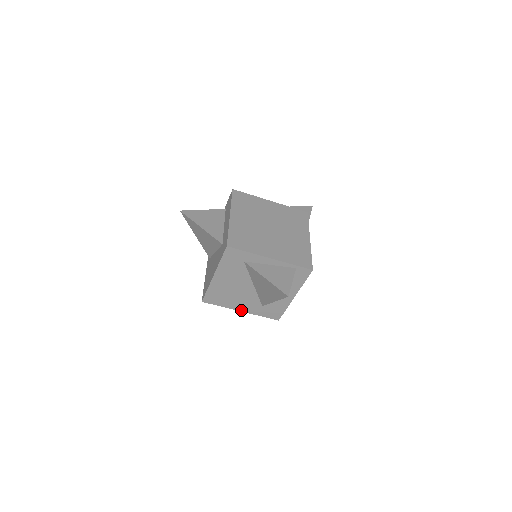
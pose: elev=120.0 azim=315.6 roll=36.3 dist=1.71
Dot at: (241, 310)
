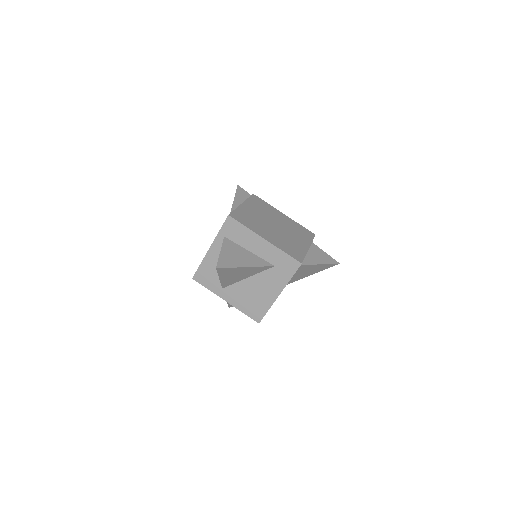
Dot at: occluded
